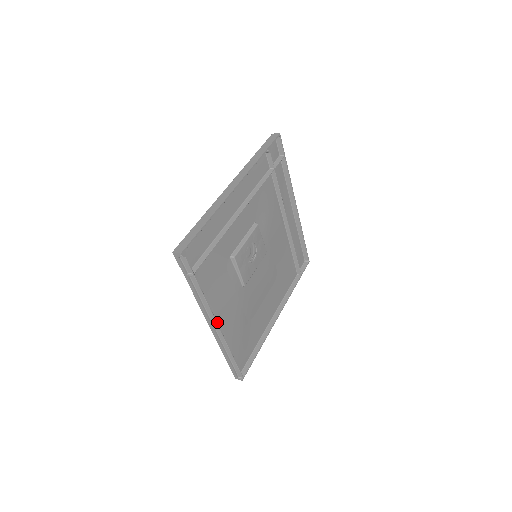
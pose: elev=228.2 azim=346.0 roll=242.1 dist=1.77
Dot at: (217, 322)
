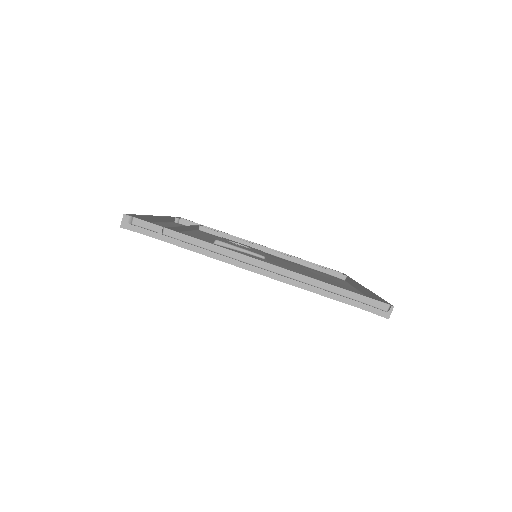
Dot at: occluded
